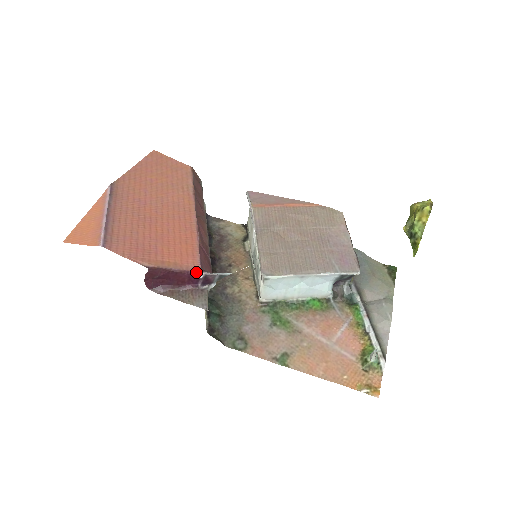
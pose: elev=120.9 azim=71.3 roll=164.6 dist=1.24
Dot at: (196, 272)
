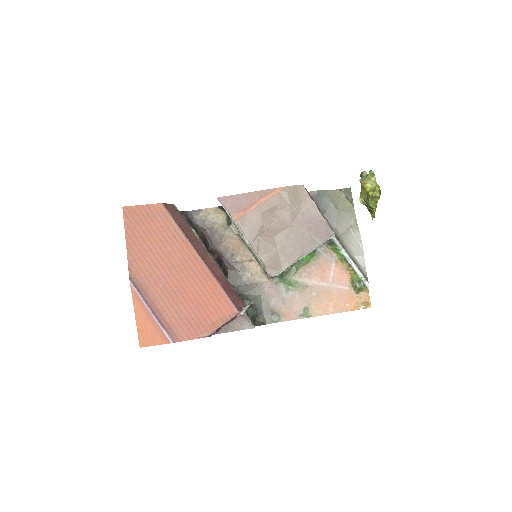
Dot at: (237, 315)
